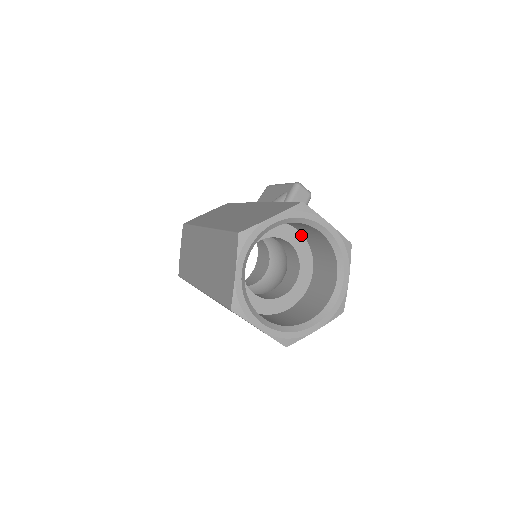
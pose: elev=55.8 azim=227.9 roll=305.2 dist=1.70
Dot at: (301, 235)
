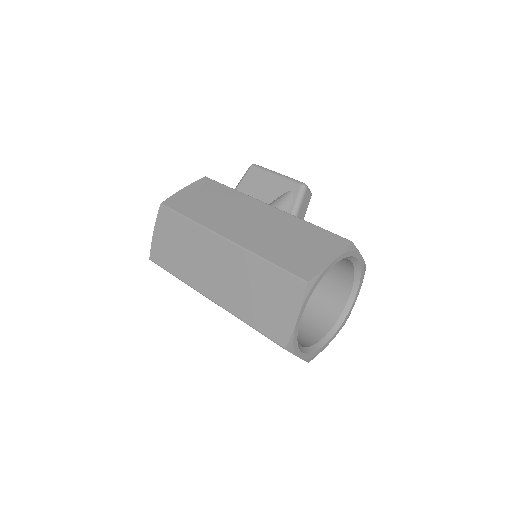
Dot at: occluded
